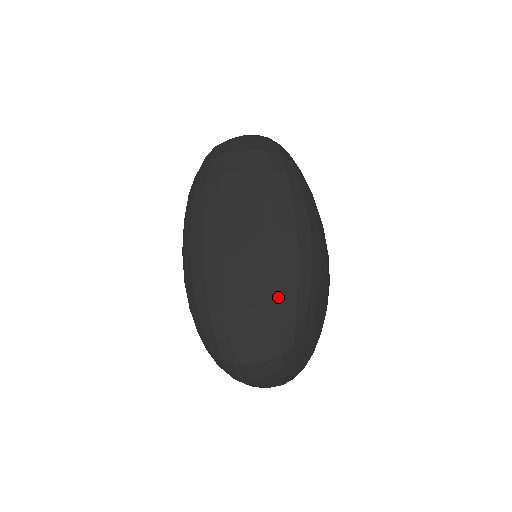
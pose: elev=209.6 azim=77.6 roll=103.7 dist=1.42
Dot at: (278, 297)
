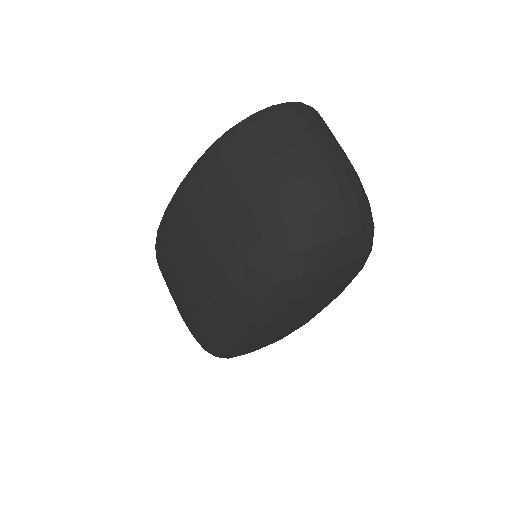
Dot at: occluded
